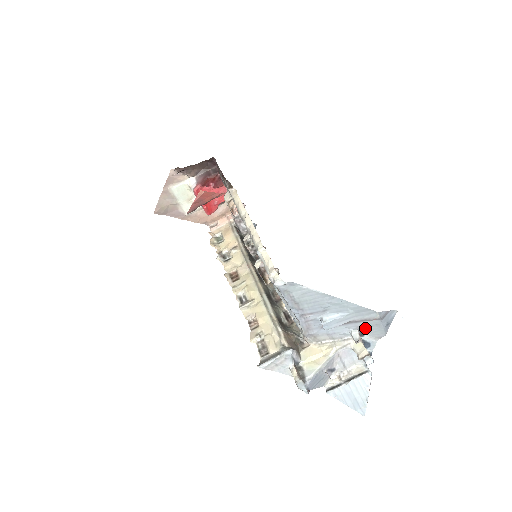
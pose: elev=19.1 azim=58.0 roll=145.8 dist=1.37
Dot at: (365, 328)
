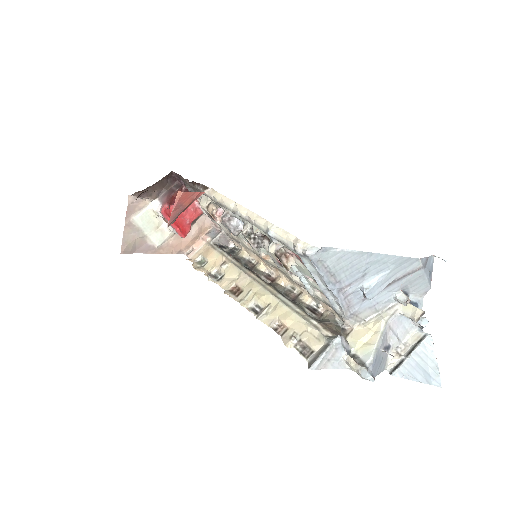
Dot at: (408, 285)
